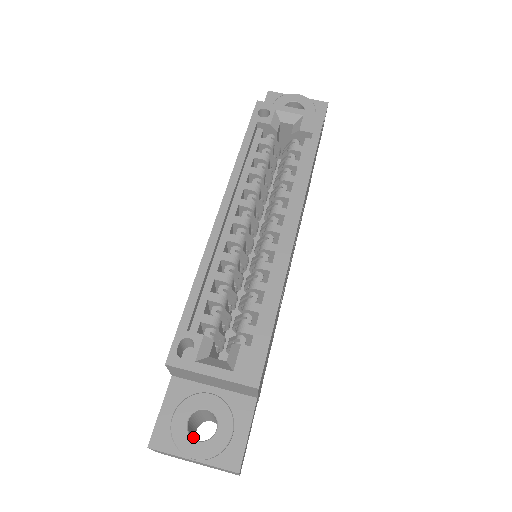
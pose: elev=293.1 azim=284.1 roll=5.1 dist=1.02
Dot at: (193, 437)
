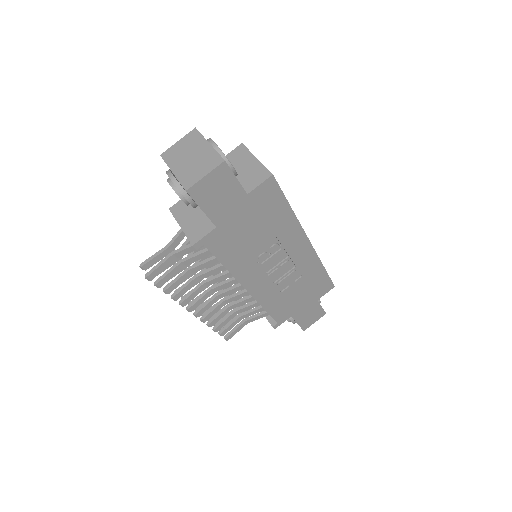
Dot at: occluded
